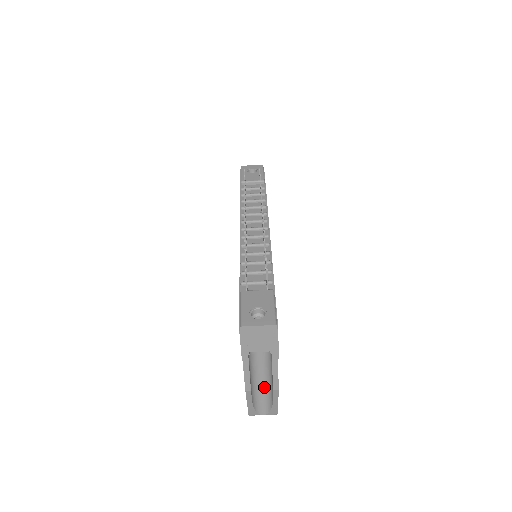
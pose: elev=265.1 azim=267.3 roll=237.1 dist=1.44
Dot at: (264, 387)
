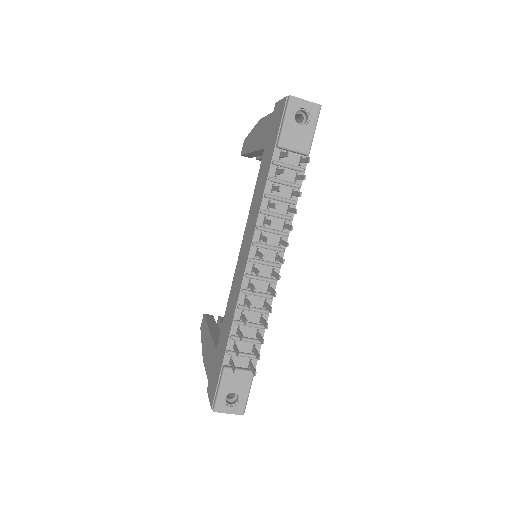
Dot at: occluded
